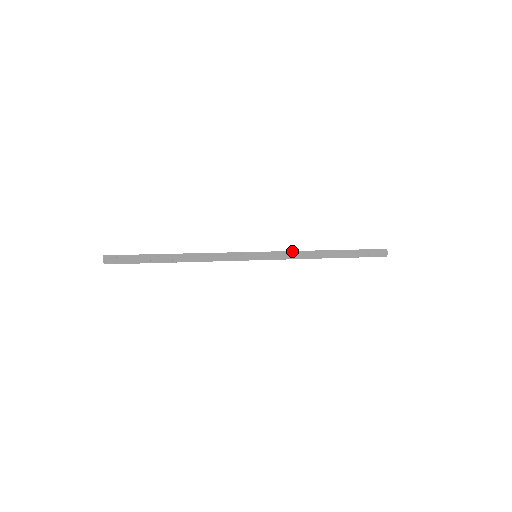
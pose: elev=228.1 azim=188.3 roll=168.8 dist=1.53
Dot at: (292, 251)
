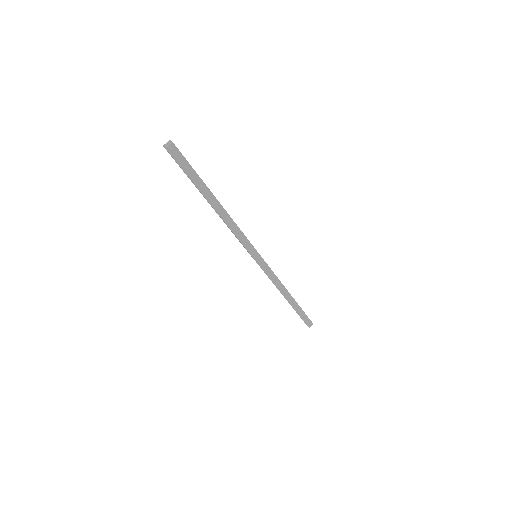
Dot at: occluded
